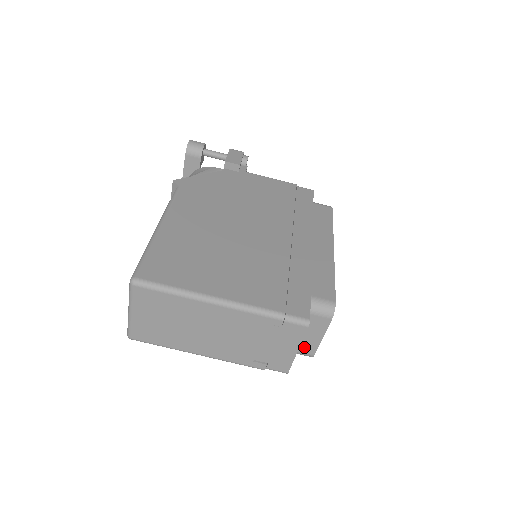
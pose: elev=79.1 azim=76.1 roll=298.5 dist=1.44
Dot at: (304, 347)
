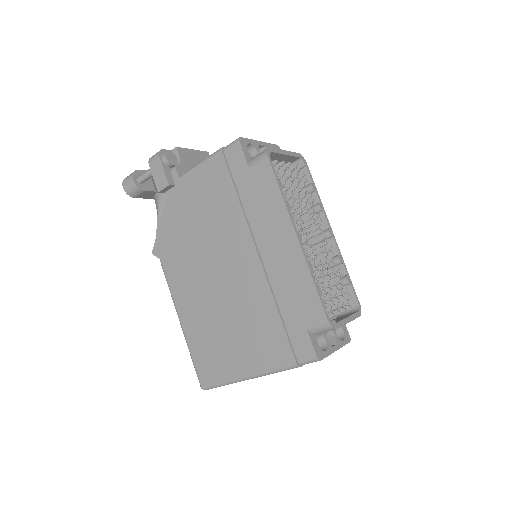
Dot at: occluded
